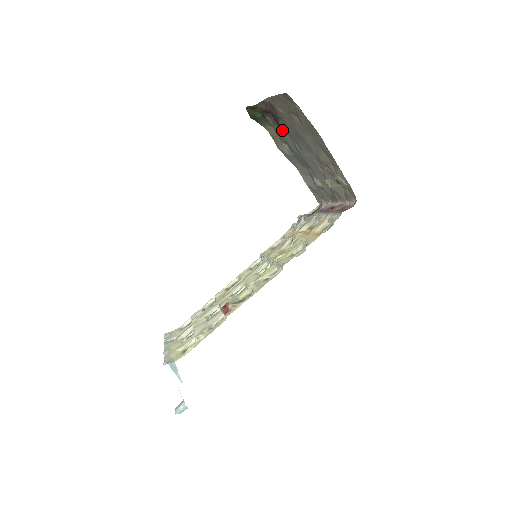
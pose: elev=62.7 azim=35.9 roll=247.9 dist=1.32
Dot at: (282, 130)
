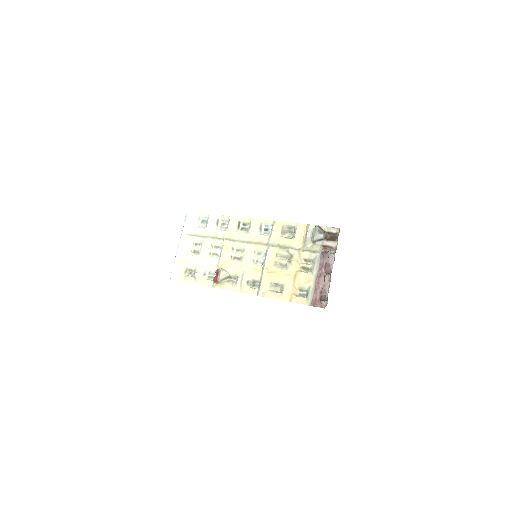
Dot at: occluded
